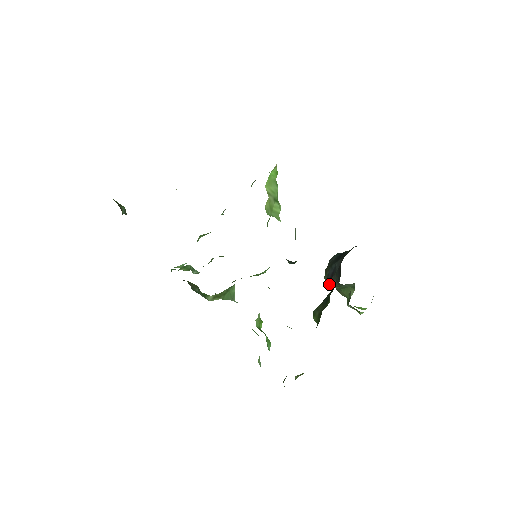
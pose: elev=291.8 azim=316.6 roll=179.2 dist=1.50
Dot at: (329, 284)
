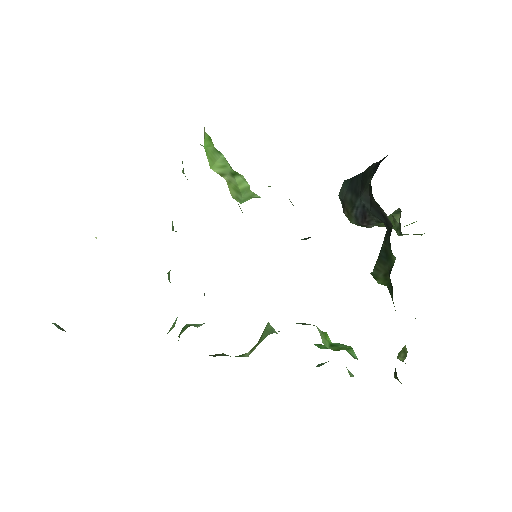
Dot at: occluded
